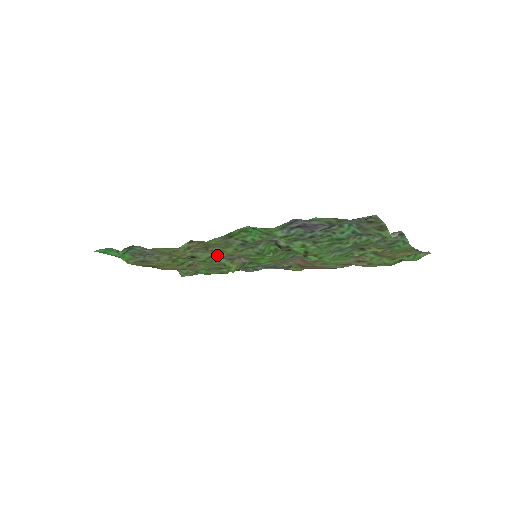
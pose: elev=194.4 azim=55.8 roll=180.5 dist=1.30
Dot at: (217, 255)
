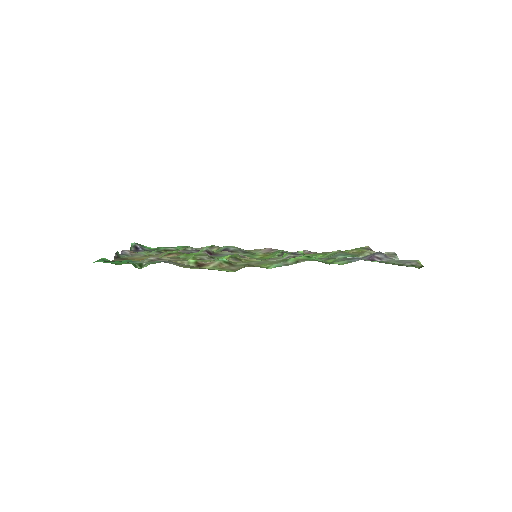
Dot at: (223, 257)
